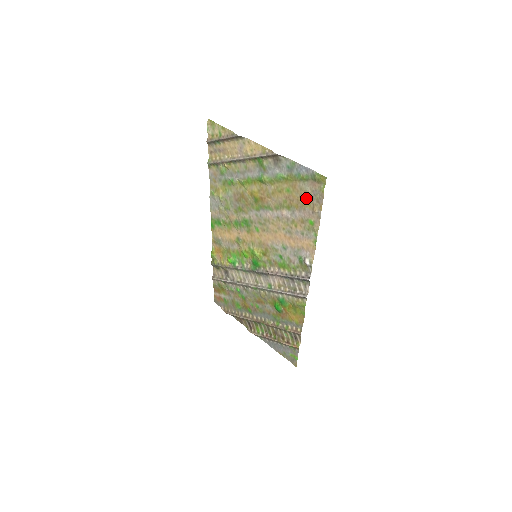
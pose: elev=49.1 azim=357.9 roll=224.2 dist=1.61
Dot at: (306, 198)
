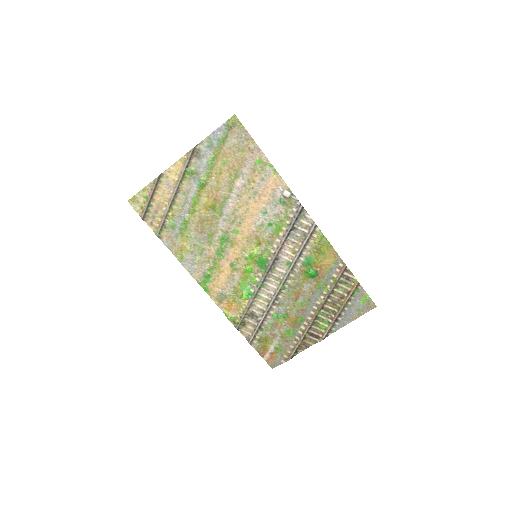
Dot at: (239, 149)
